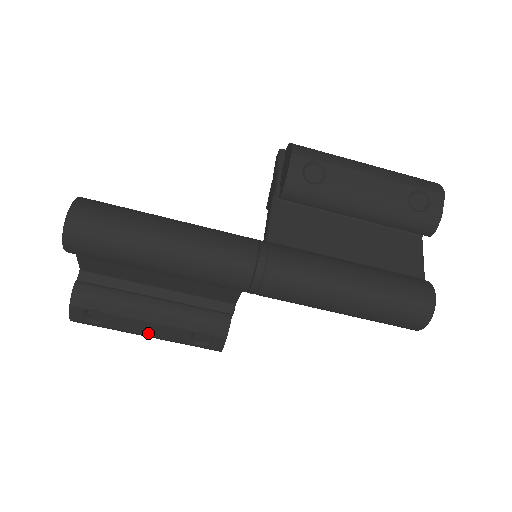
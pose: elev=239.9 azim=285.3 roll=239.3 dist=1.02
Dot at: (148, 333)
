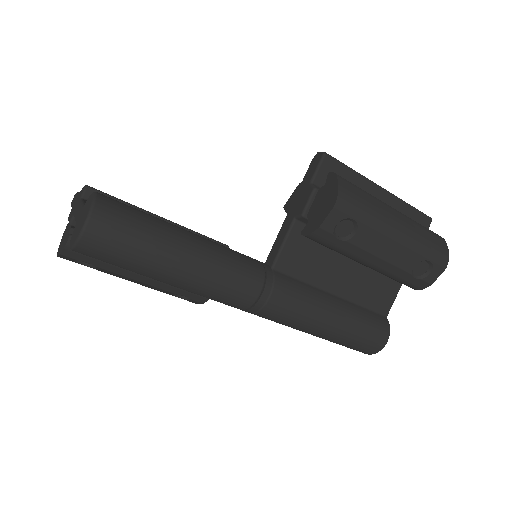
Dot at: (133, 281)
